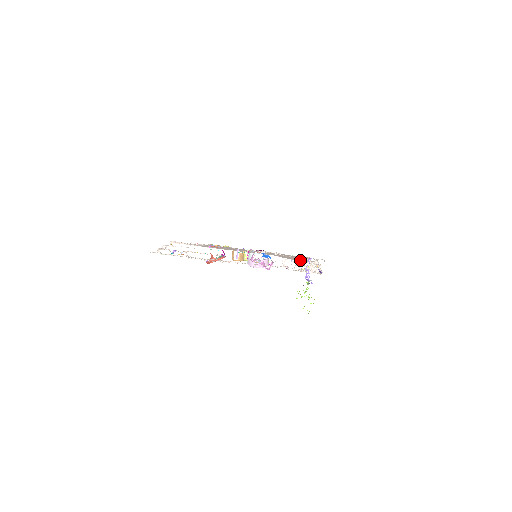
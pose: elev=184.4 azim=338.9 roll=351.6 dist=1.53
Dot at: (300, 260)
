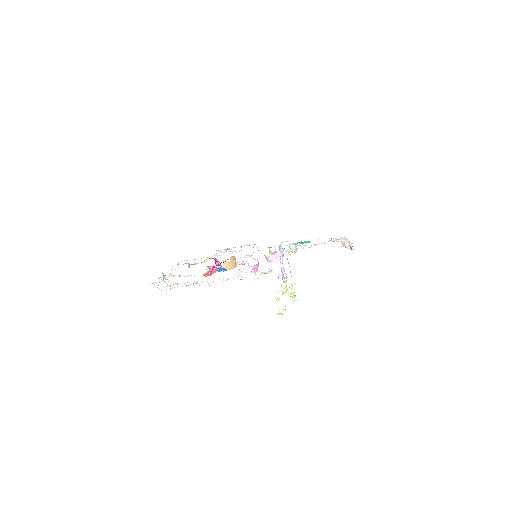
Dot at: occluded
